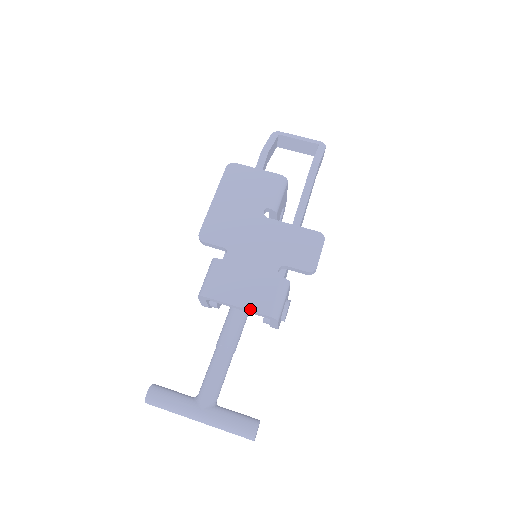
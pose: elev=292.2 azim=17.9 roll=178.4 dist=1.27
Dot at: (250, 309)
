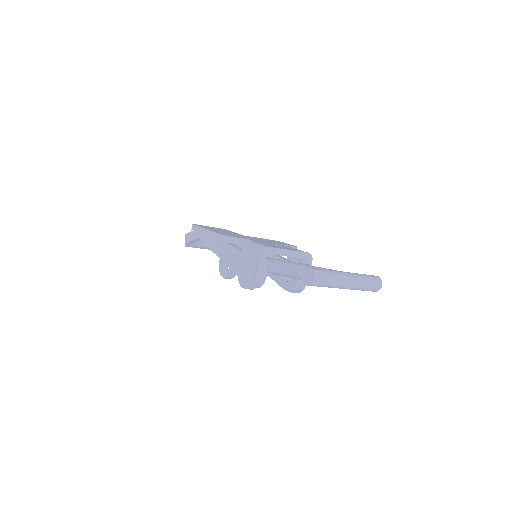
Dot at: (297, 251)
